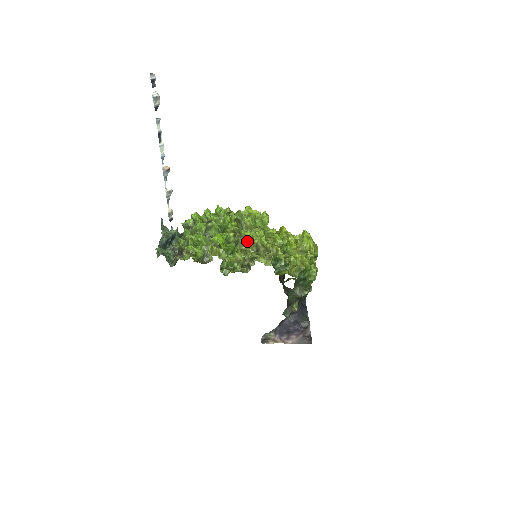
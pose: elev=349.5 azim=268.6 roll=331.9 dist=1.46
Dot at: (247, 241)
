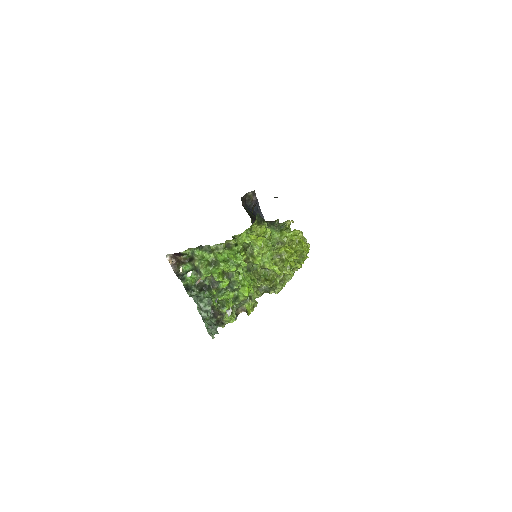
Dot at: (257, 264)
